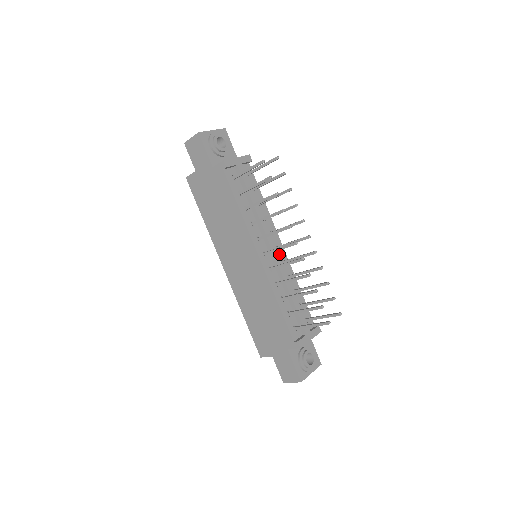
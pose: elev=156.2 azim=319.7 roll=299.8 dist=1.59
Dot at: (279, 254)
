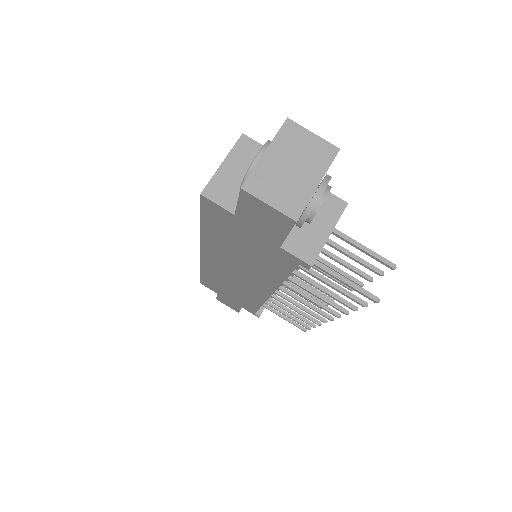
Dot at: occluded
